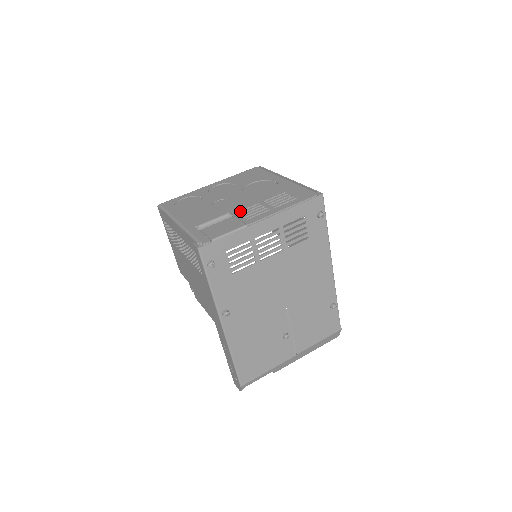
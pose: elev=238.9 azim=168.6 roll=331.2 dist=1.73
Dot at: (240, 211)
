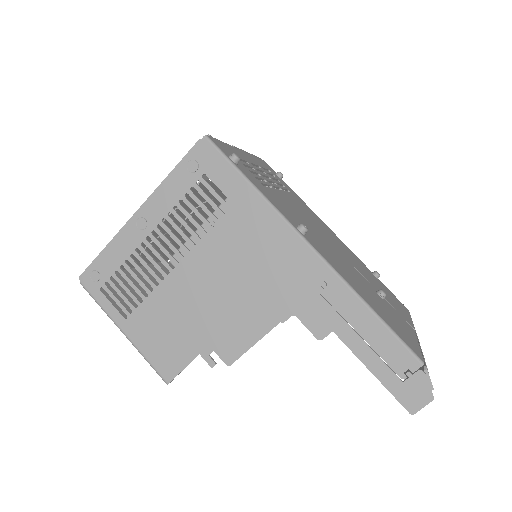
Dot at: occluded
